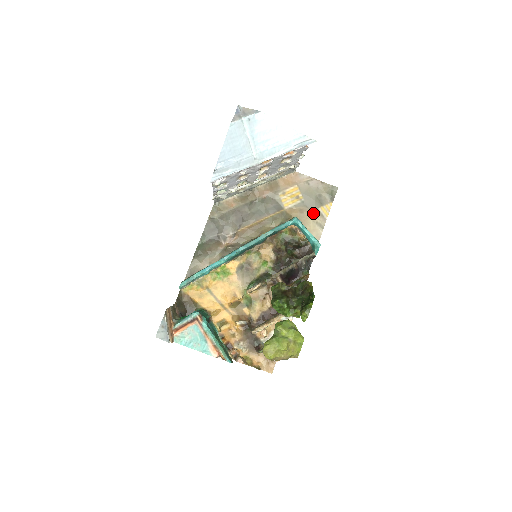
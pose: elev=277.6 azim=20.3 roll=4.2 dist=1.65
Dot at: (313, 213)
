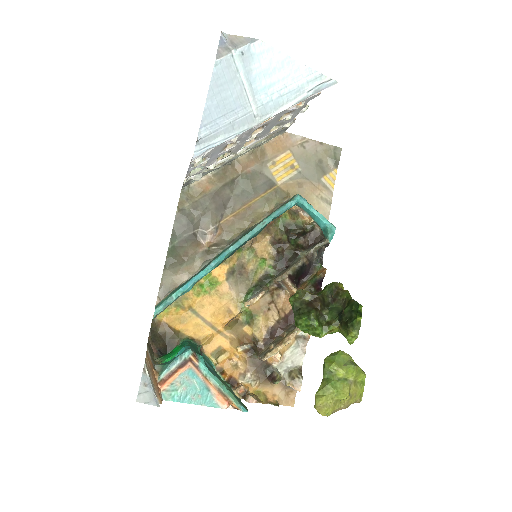
Dot at: (315, 186)
